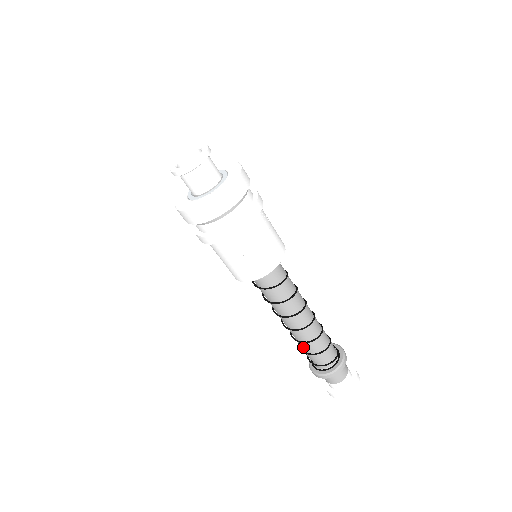
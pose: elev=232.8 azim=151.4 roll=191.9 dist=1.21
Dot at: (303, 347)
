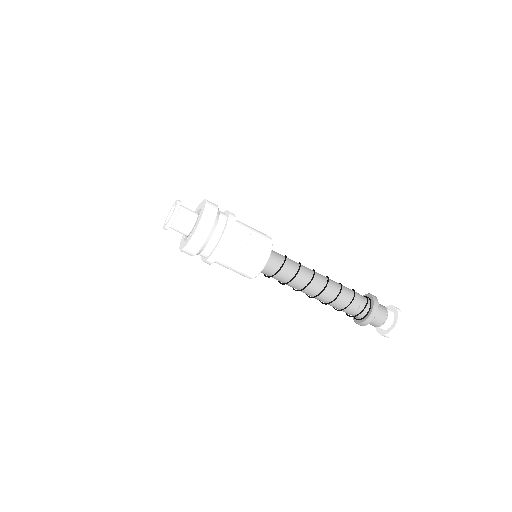
Dot at: (338, 306)
